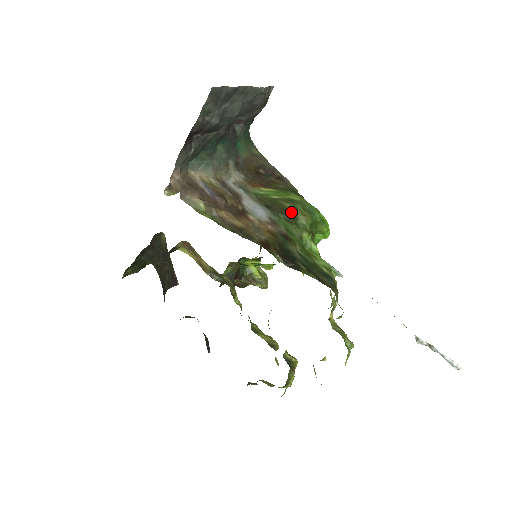
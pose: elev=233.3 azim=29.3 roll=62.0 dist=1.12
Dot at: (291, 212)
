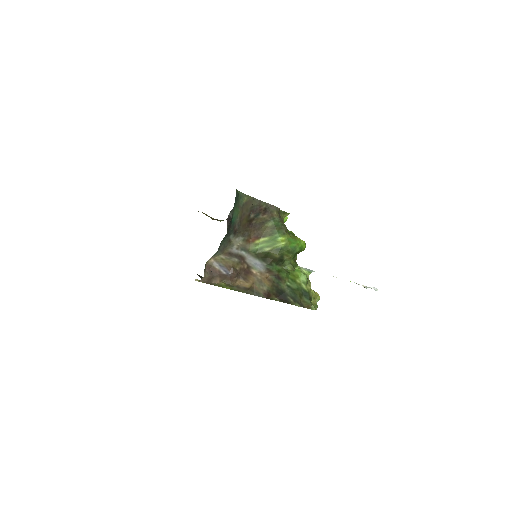
Dot at: (280, 260)
